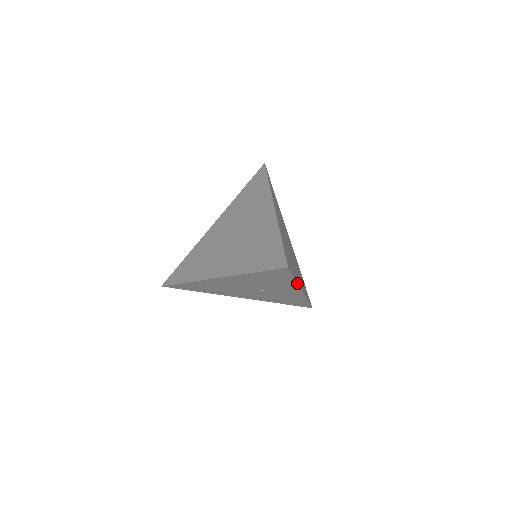
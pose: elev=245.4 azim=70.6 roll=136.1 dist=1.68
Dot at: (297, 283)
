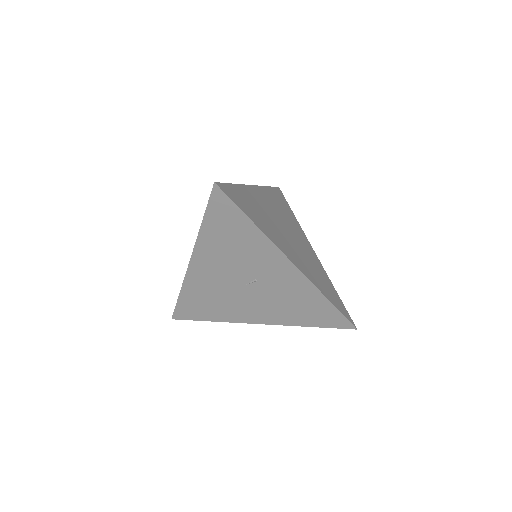
Dot at: (264, 234)
